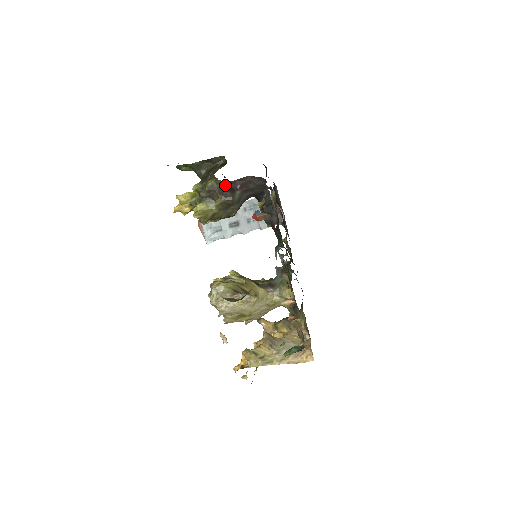
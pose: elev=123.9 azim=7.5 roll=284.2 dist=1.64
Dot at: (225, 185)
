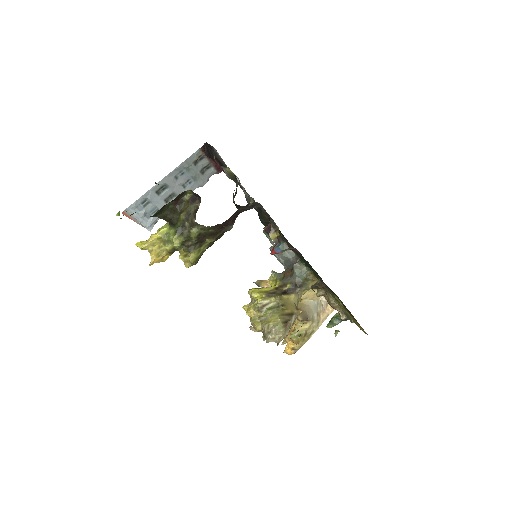
Dot at: (215, 227)
